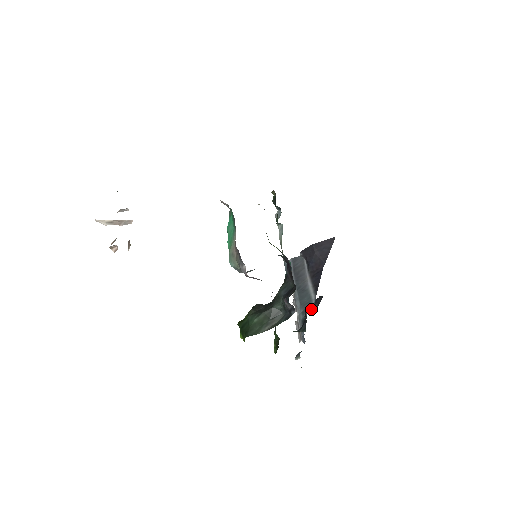
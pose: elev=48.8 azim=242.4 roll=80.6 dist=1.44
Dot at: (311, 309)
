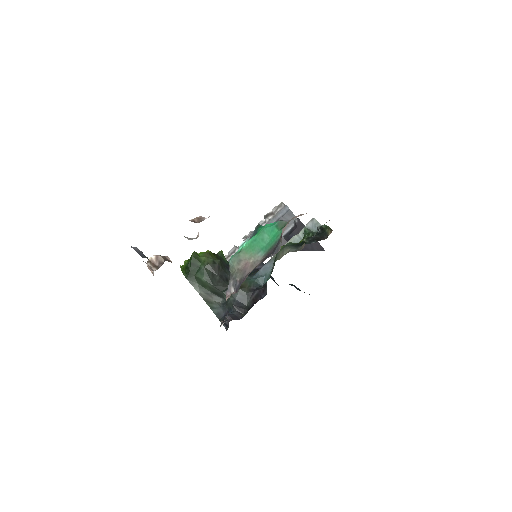
Dot at: occluded
